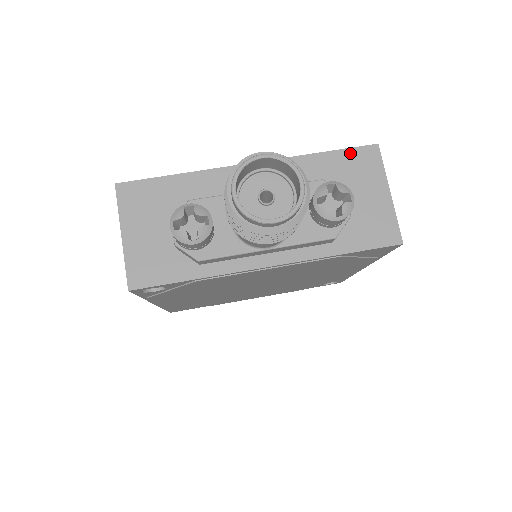
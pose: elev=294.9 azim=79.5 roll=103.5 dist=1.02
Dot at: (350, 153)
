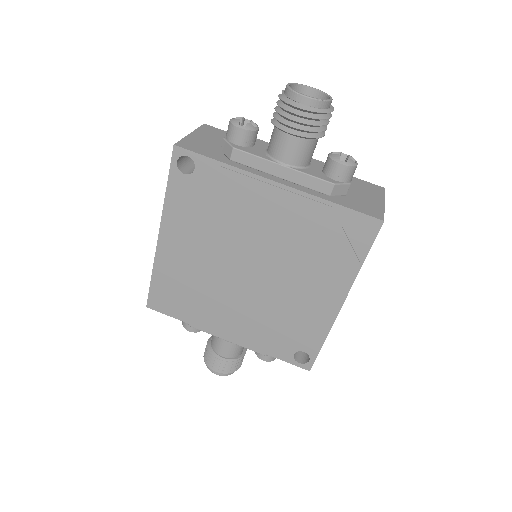
Dot at: (363, 182)
